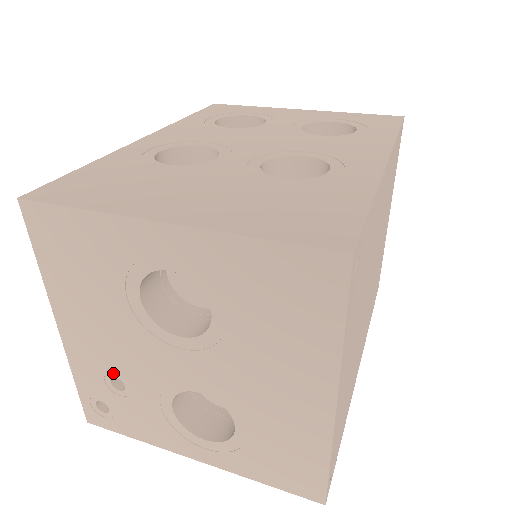
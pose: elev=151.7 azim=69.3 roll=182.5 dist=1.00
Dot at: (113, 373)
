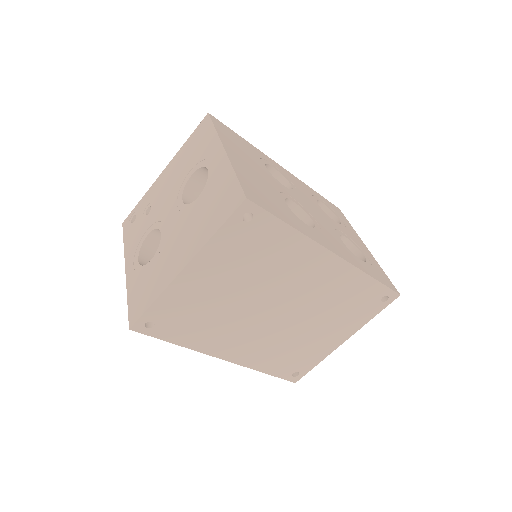
Dot at: (153, 204)
